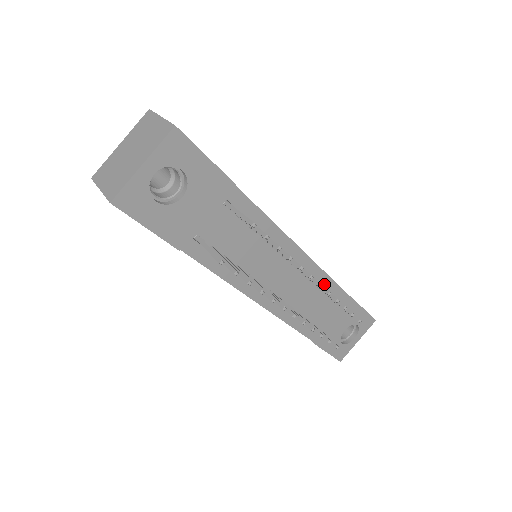
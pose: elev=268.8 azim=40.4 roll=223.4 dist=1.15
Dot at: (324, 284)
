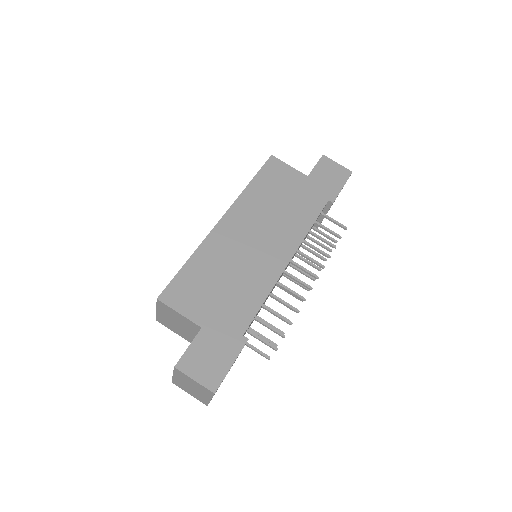
Dot at: occluded
